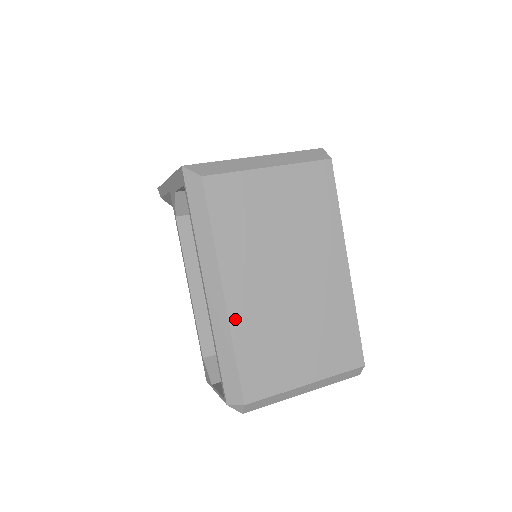
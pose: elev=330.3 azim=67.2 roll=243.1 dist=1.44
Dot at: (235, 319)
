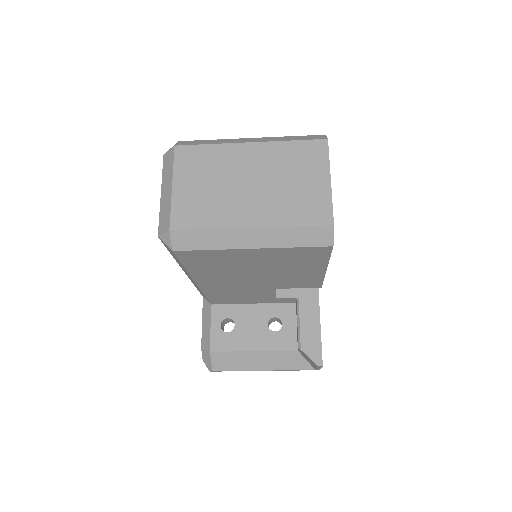
Dot at: occluded
